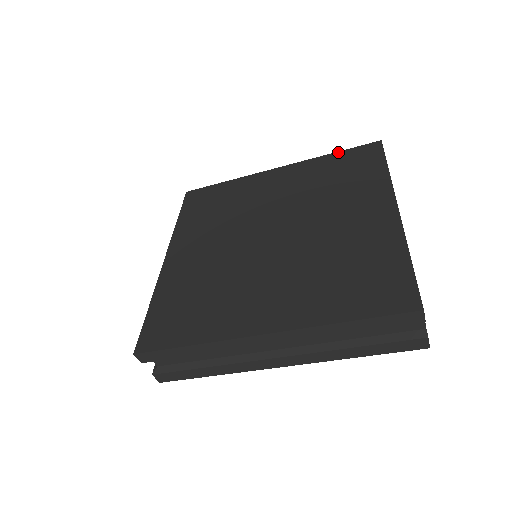
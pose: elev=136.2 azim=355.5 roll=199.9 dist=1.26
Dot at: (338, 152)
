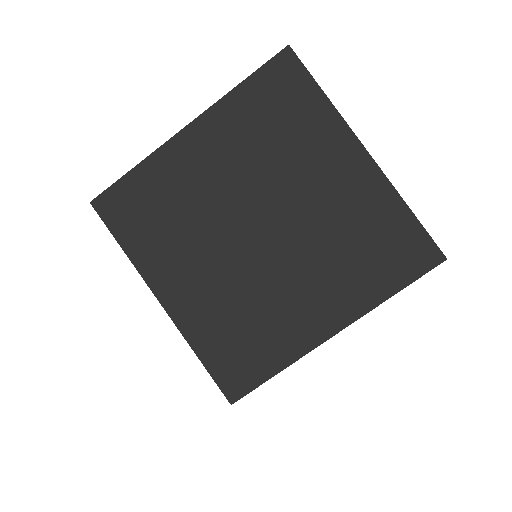
Dot at: (247, 79)
